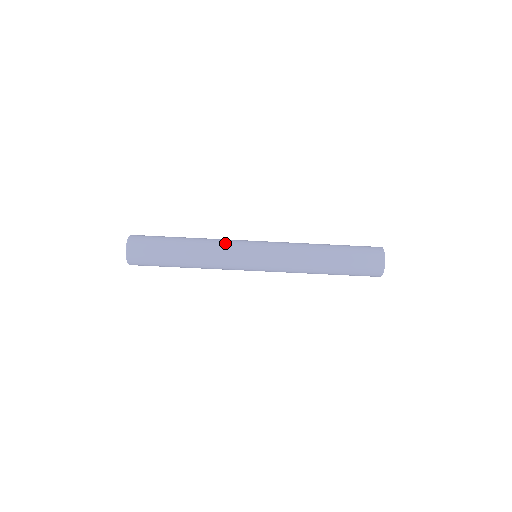
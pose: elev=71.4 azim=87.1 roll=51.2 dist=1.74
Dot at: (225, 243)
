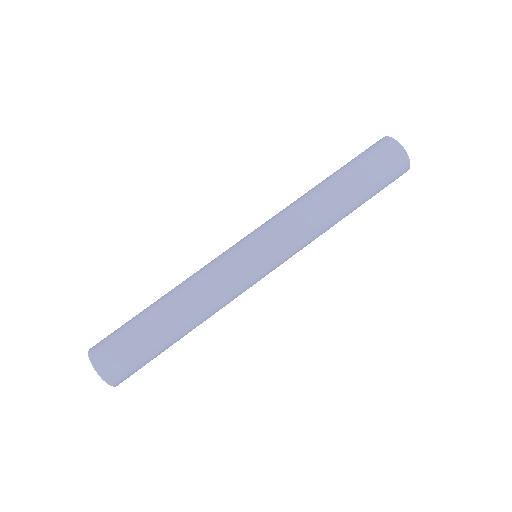
Dot at: (213, 273)
